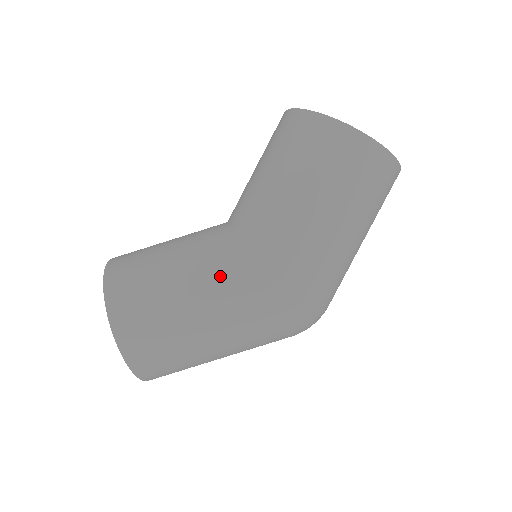
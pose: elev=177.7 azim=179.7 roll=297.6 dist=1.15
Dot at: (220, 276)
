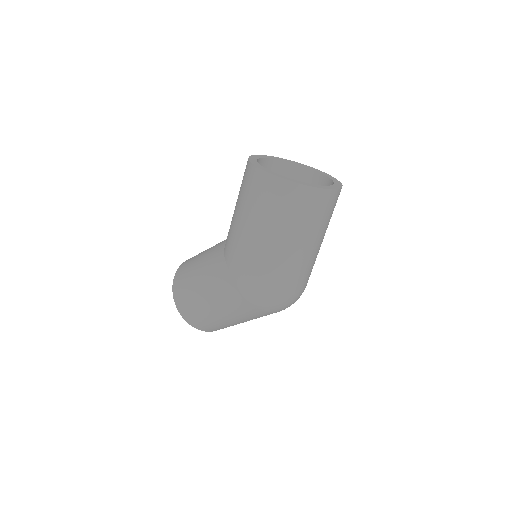
Dot at: (211, 271)
